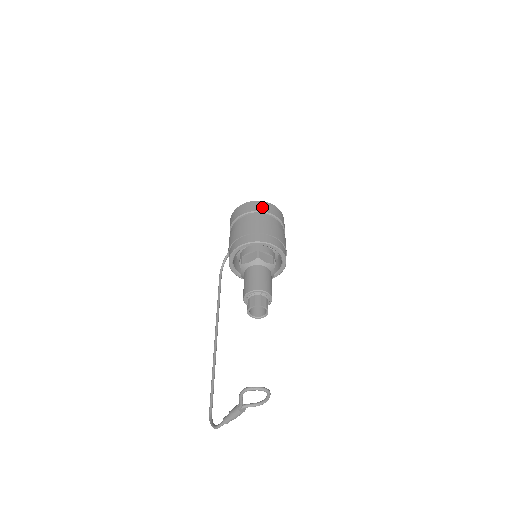
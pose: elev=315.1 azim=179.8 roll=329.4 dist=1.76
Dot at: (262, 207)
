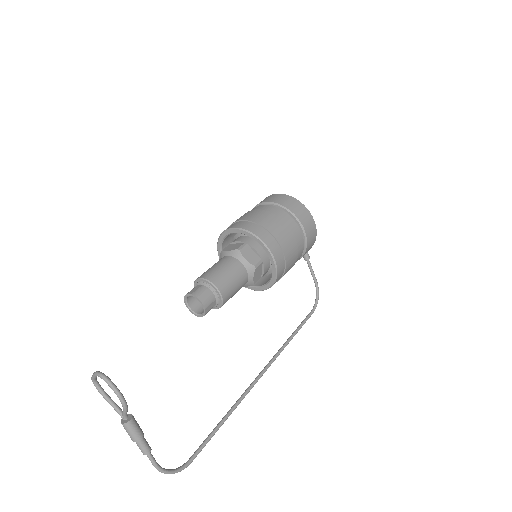
Dot at: occluded
